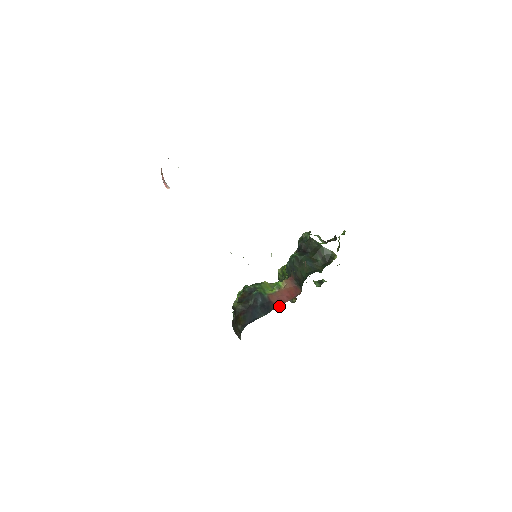
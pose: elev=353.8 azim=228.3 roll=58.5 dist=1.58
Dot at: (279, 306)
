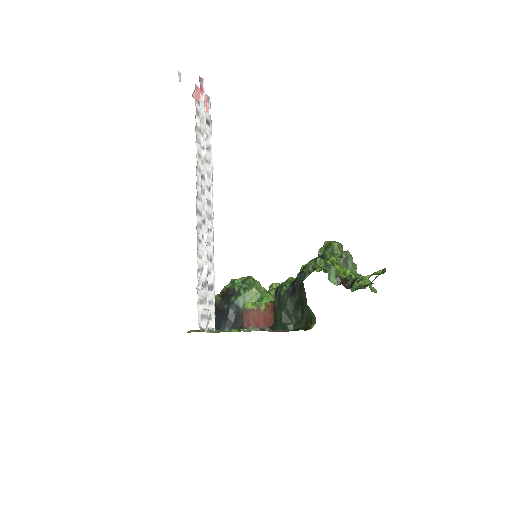
Dot at: occluded
